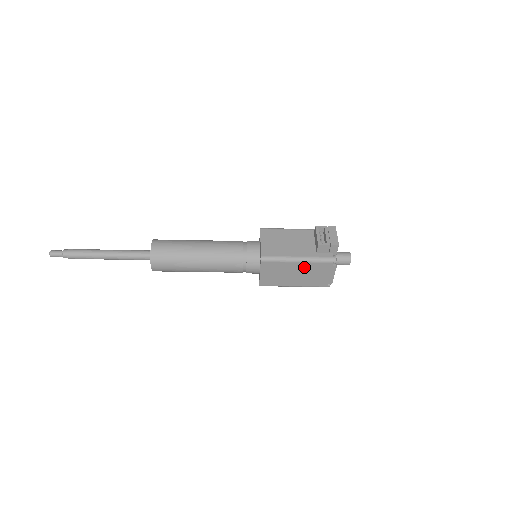
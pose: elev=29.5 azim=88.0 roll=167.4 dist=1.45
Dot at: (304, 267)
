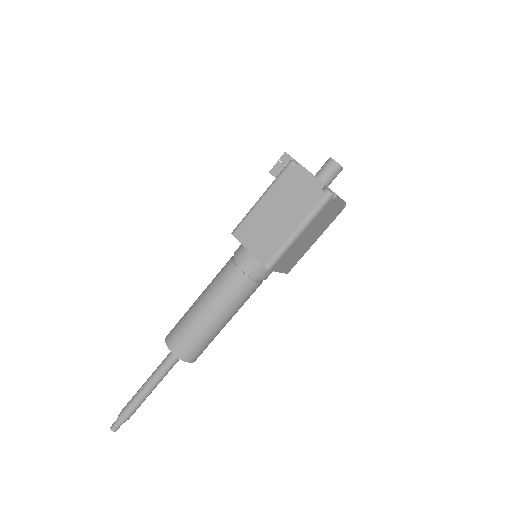
Dot at: (274, 198)
